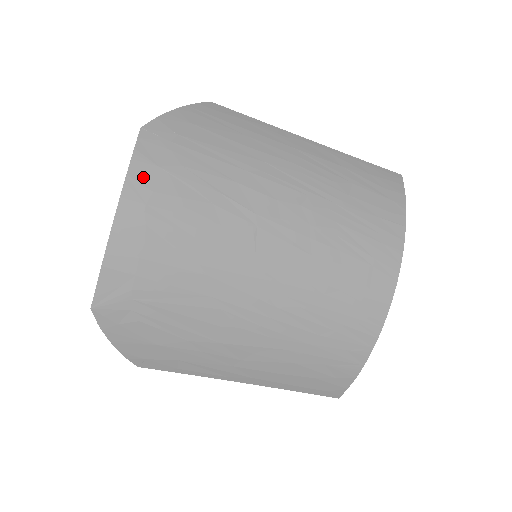
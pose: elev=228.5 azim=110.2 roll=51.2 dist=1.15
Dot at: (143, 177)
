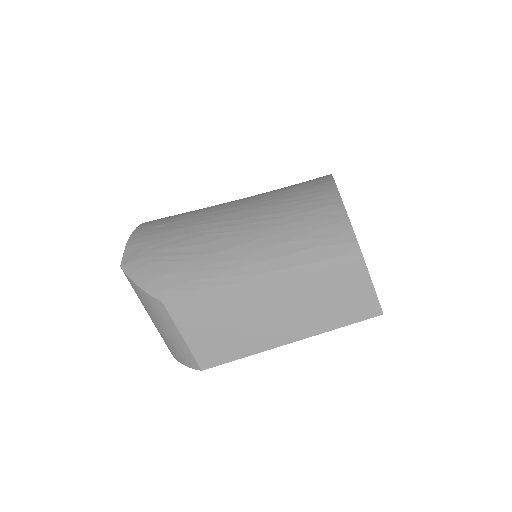
Dot at: occluded
